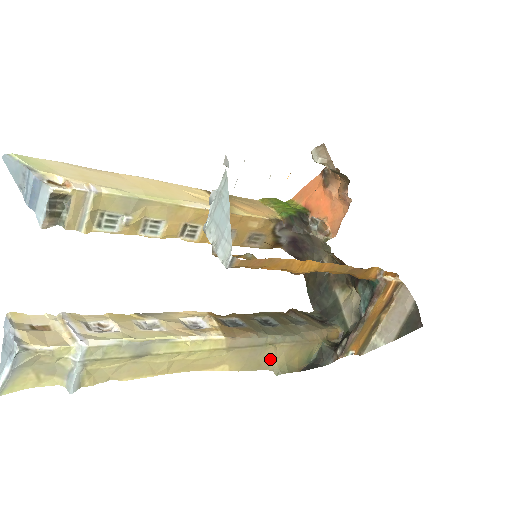
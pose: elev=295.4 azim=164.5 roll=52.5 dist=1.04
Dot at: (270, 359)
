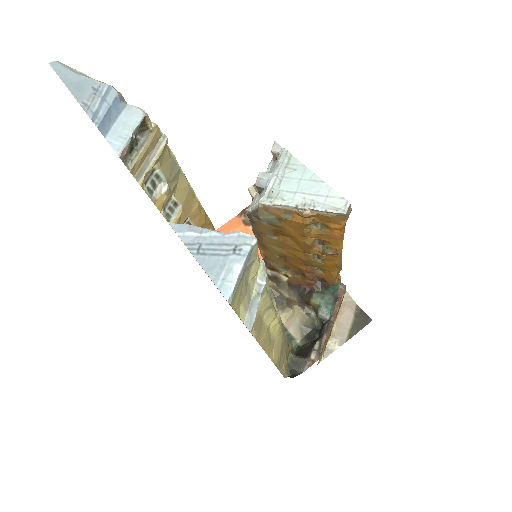
Dot at: (283, 358)
